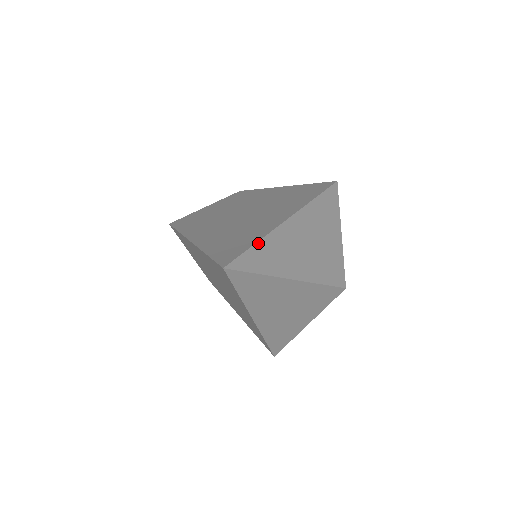
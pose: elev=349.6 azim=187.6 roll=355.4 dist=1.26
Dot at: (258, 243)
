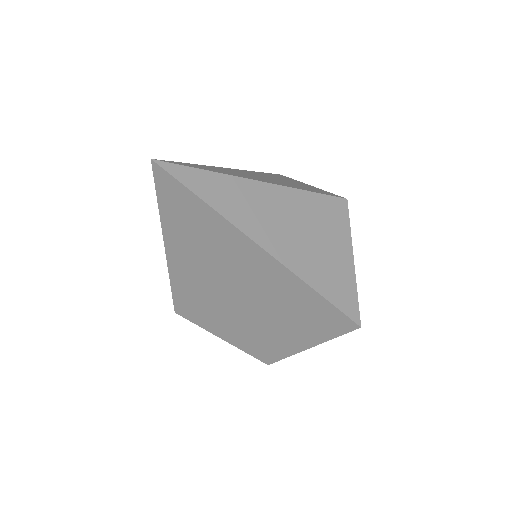
Dot at: (193, 164)
